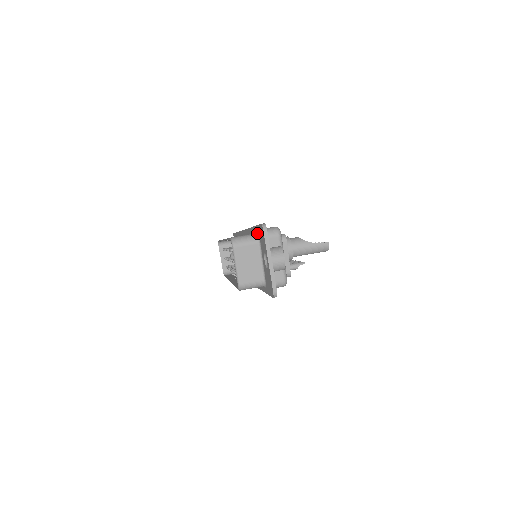
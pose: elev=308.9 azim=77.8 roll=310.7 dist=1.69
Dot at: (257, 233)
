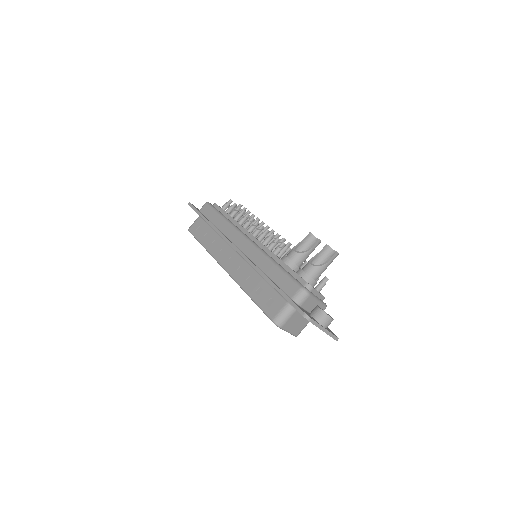
Dot at: (290, 304)
